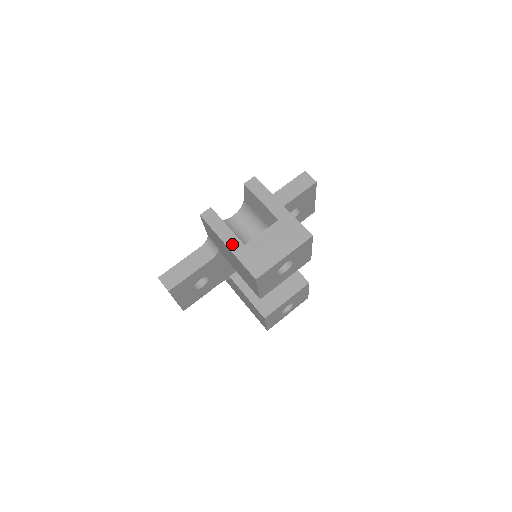
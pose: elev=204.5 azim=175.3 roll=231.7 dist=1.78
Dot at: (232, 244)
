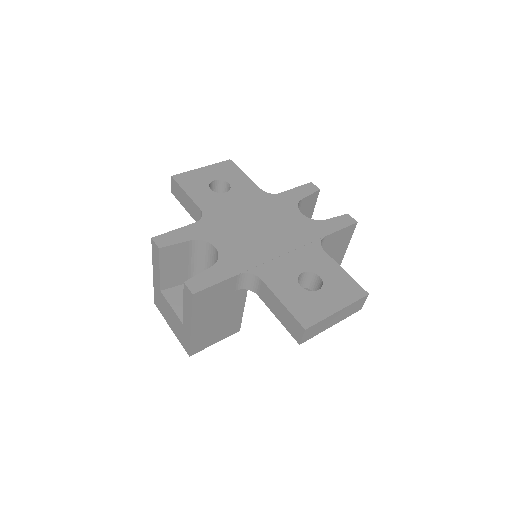
Dot at: (155, 278)
